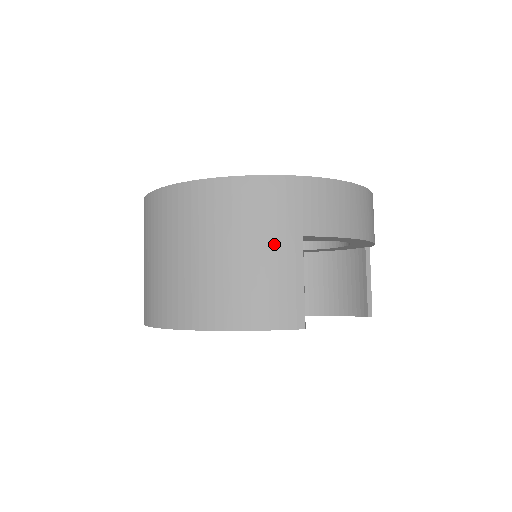
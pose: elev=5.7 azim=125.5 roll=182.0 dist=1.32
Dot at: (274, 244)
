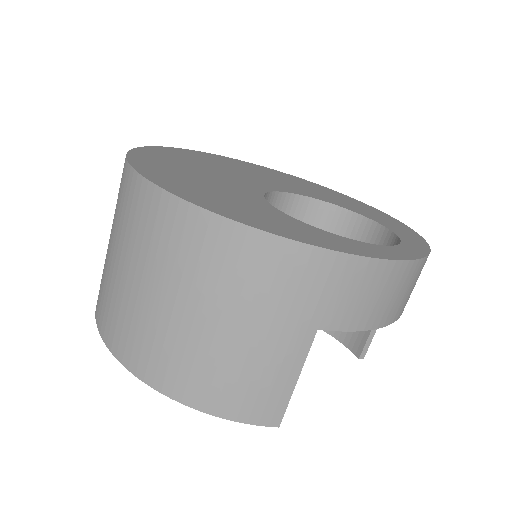
Dot at: (276, 332)
